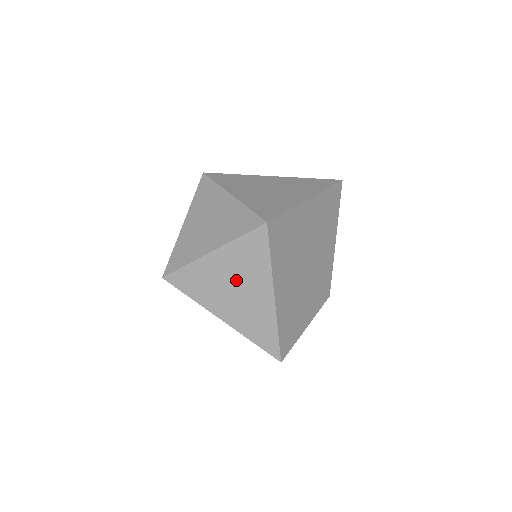
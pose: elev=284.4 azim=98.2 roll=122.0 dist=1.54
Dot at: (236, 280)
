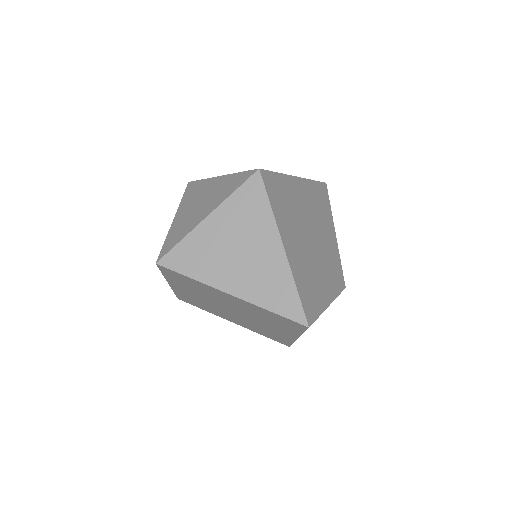
Dot at: (238, 240)
